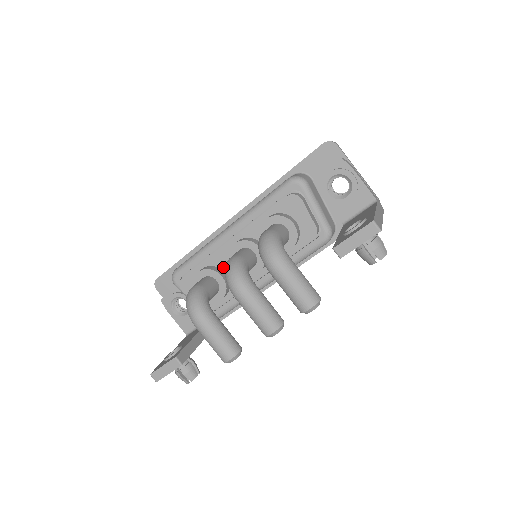
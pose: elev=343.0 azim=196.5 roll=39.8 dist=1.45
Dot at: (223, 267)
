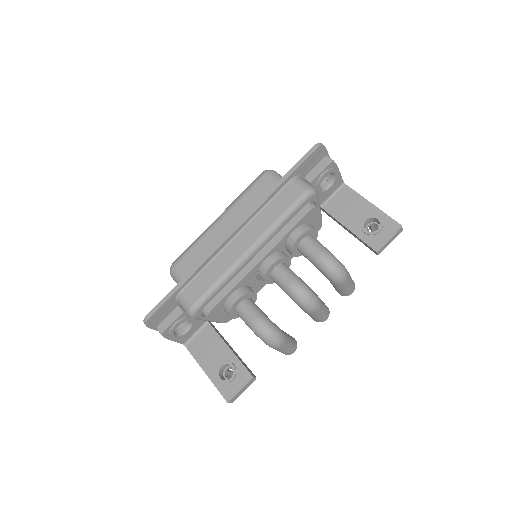
Dot at: (249, 284)
